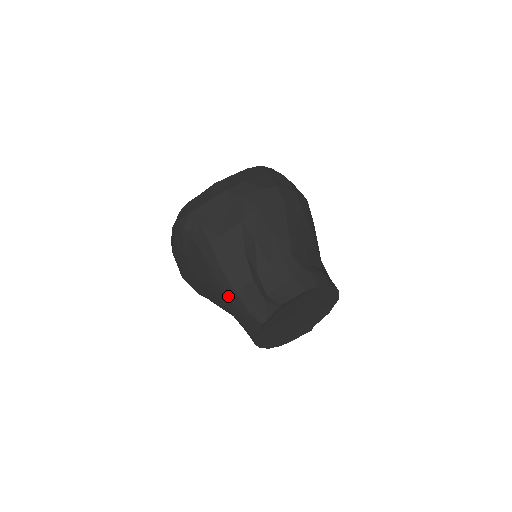
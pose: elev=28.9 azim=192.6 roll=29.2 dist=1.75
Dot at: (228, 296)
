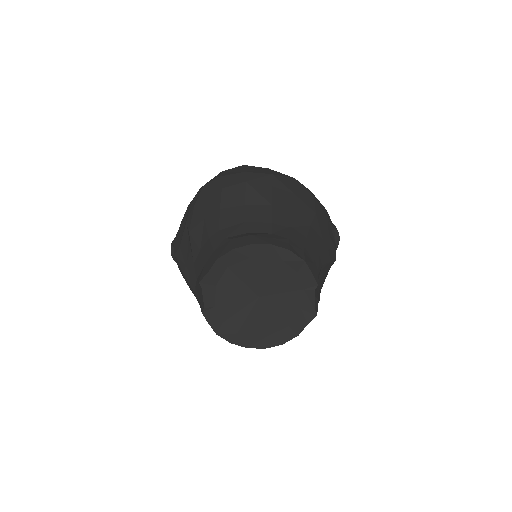
Dot at: occluded
